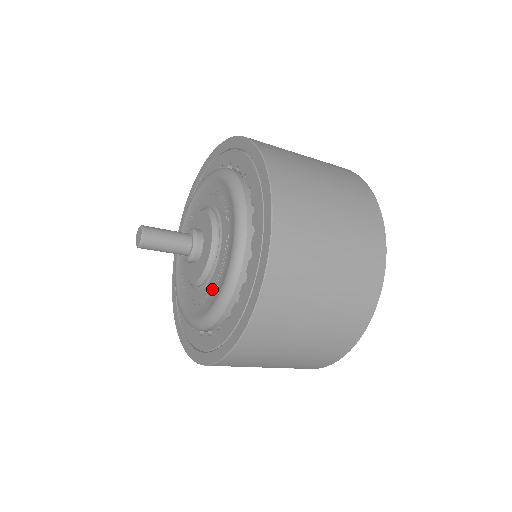
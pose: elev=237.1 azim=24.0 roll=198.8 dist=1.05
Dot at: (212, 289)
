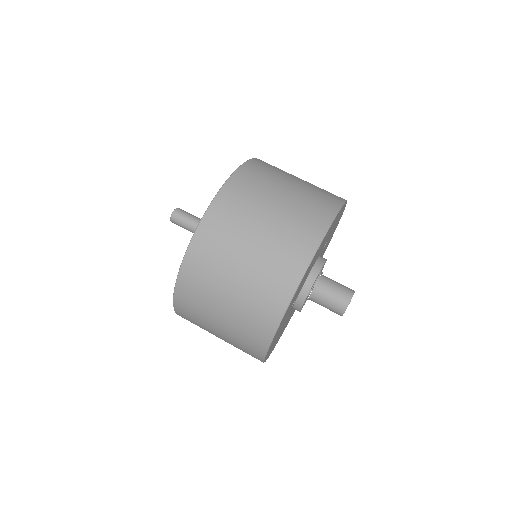
Dot at: occluded
